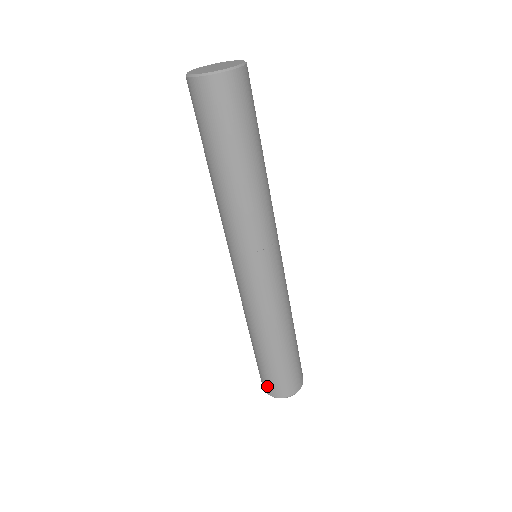
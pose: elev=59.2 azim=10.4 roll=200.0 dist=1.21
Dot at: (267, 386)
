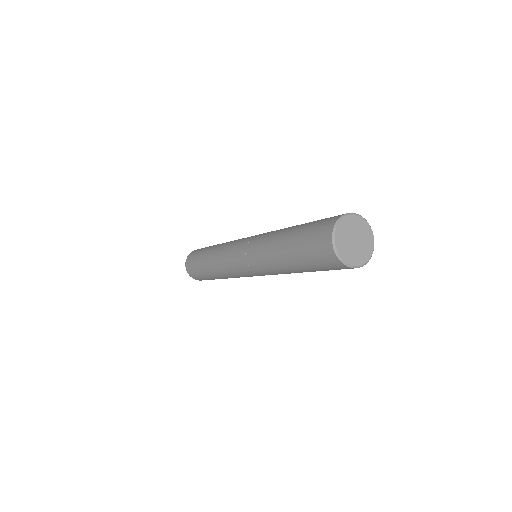
Dot at: occluded
